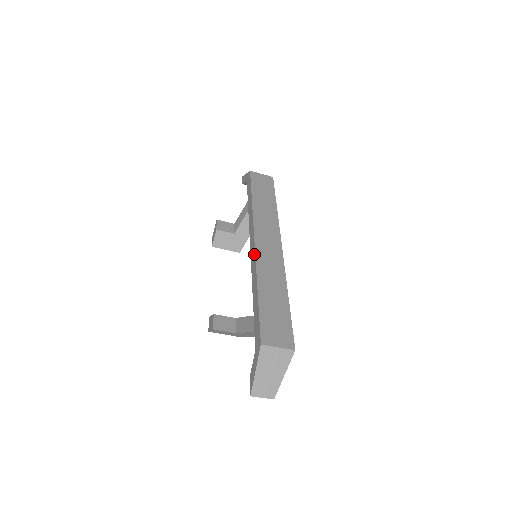
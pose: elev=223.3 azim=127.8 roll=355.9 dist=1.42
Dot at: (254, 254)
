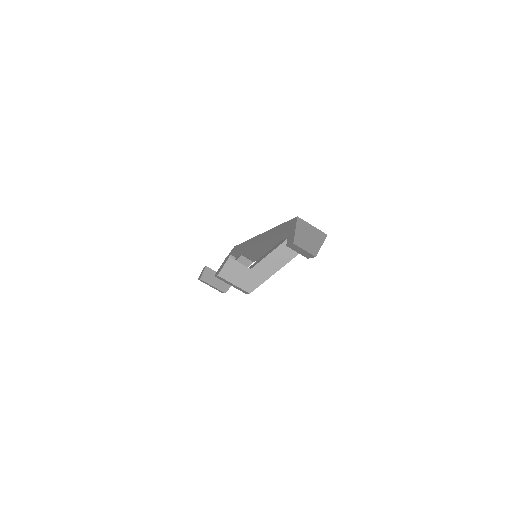
Dot at: (261, 234)
